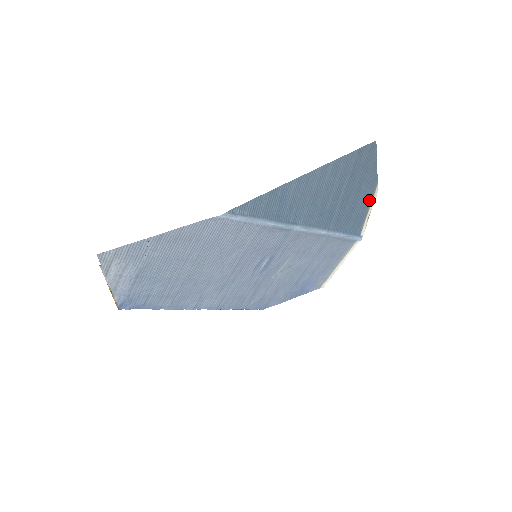
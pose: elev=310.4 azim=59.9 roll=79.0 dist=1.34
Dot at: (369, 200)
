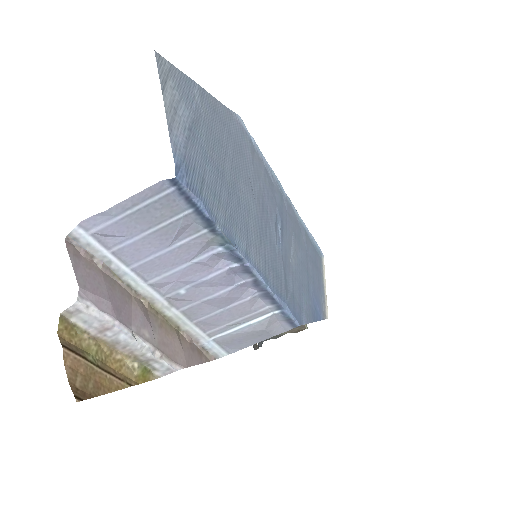
Dot at: occluded
